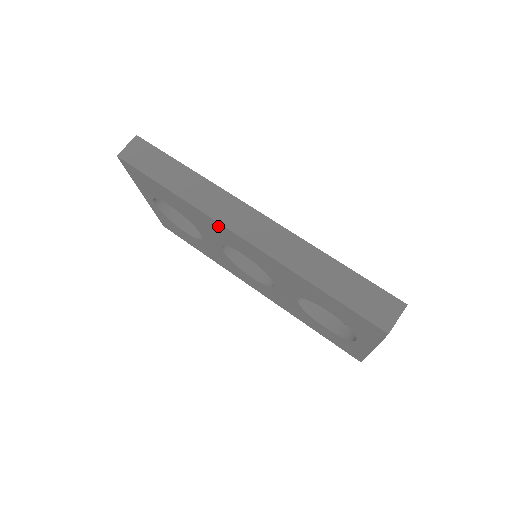
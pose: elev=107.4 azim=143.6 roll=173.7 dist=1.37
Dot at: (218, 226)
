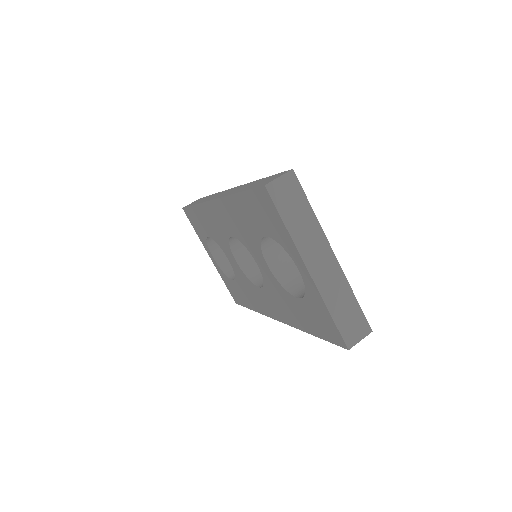
Dot at: (210, 209)
